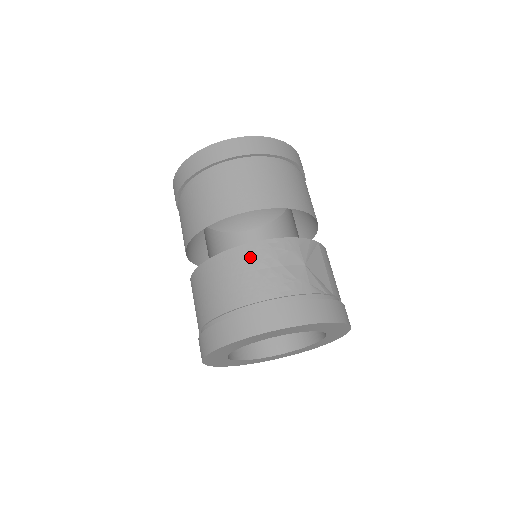
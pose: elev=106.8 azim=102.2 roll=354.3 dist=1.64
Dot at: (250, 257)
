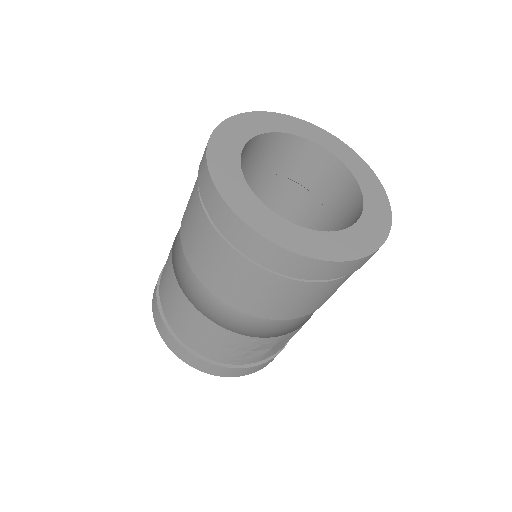
Dot at: (225, 338)
